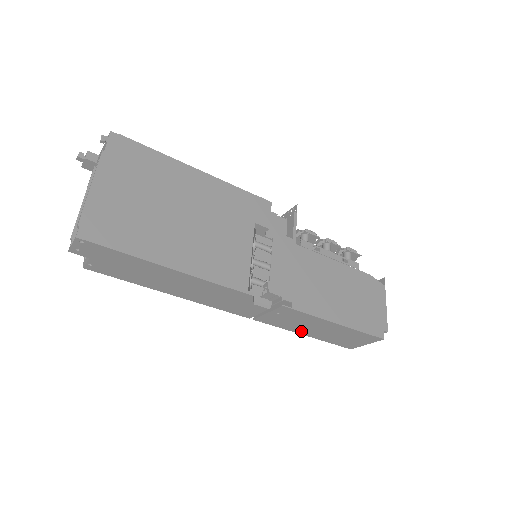
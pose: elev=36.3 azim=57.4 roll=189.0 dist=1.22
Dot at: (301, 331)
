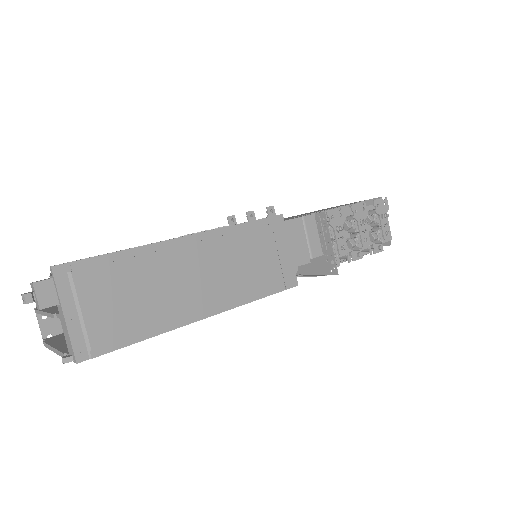
Dot at: occluded
